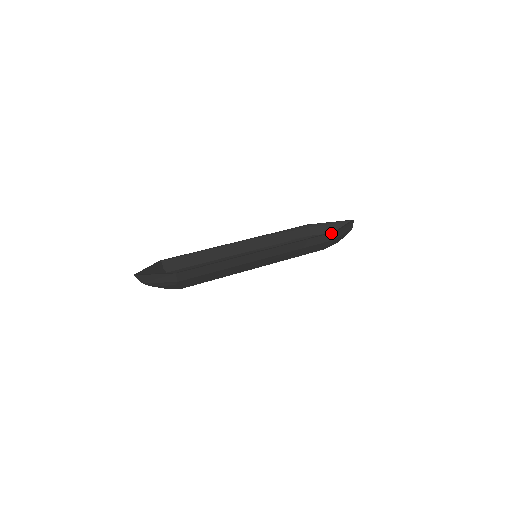
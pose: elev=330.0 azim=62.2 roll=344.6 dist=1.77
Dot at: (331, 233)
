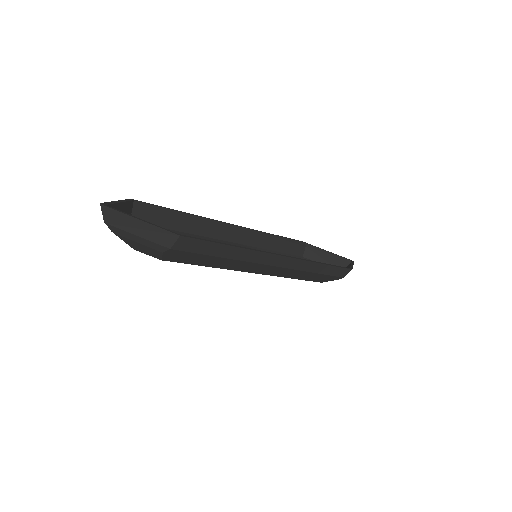
Dot at: (347, 269)
